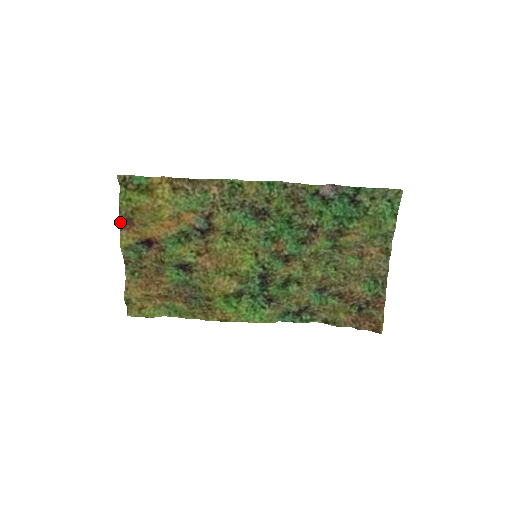
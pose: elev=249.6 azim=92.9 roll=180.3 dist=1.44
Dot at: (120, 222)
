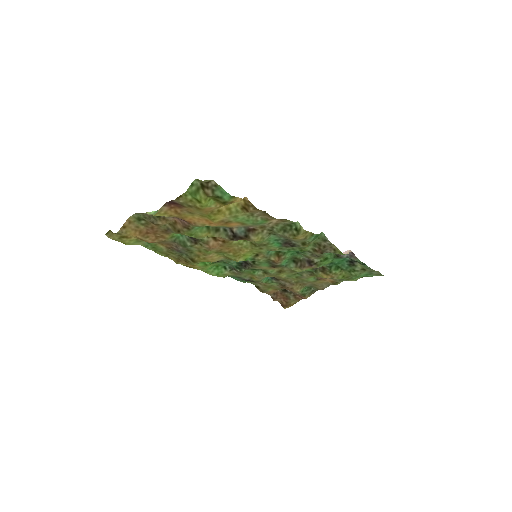
Dot at: (169, 201)
